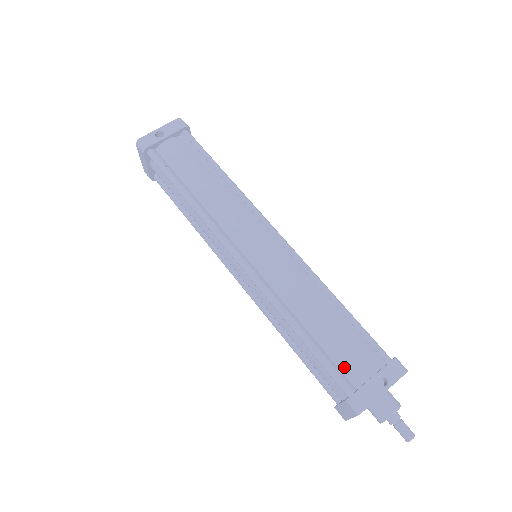
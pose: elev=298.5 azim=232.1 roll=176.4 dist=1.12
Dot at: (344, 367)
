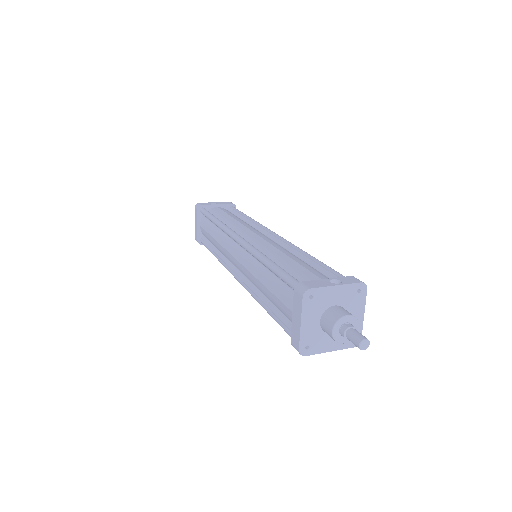
Dot at: (302, 279)
